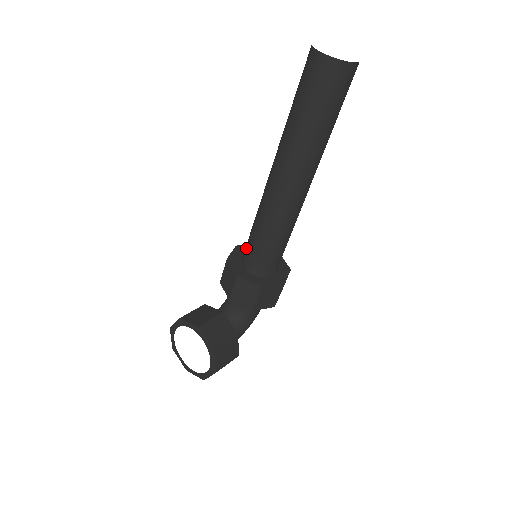
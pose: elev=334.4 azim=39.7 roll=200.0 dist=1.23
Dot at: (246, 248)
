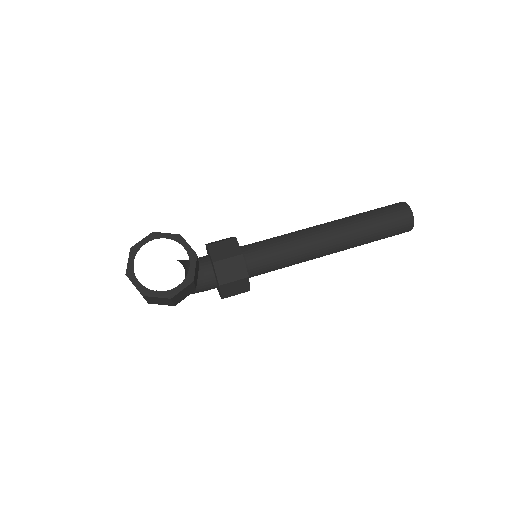
Dot at: (255, 245)
